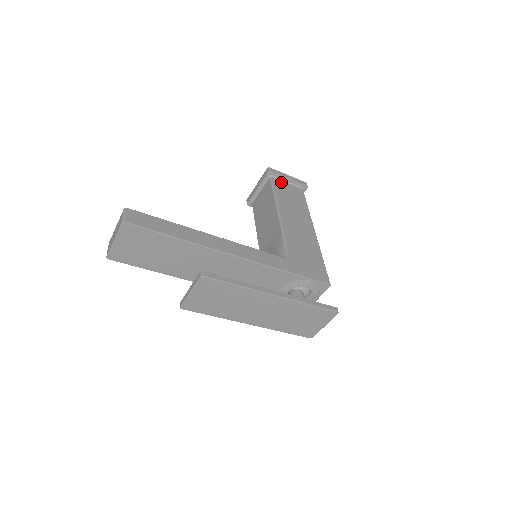
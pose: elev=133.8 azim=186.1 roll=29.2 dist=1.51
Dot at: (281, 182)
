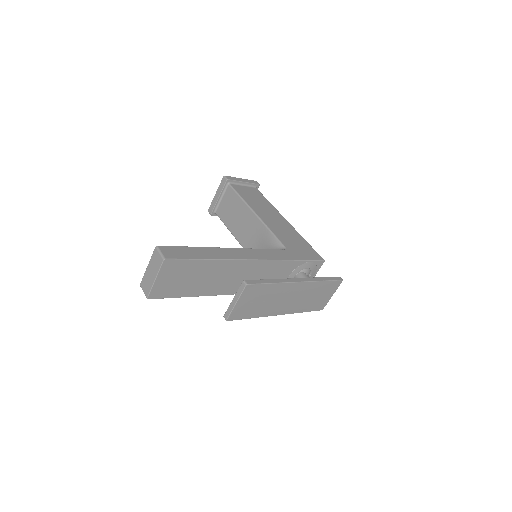
Dot at: (239, 186)
